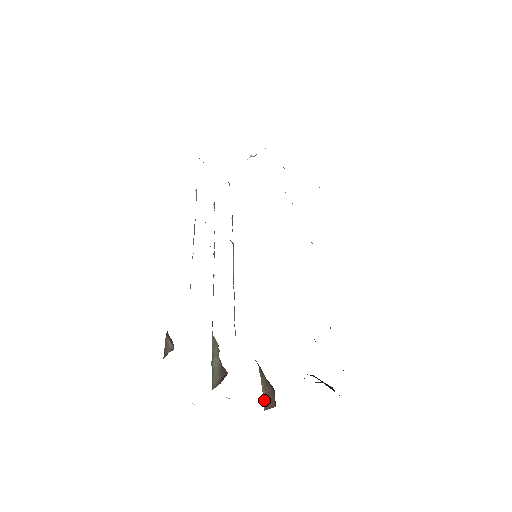
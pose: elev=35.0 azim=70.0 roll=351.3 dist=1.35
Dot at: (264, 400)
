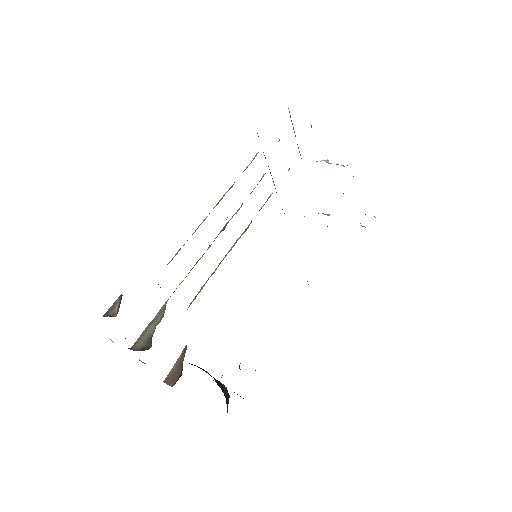
Dot at: (170, 373)
